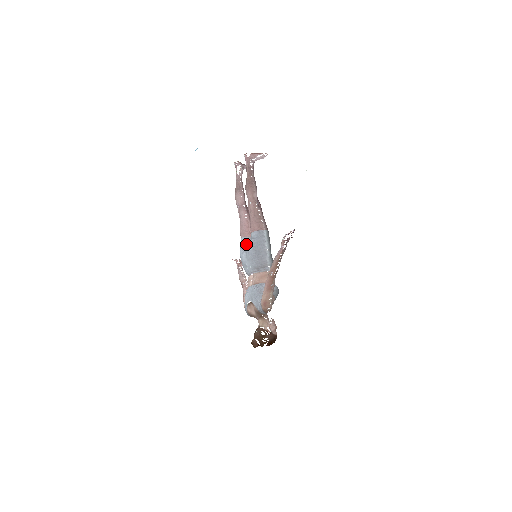
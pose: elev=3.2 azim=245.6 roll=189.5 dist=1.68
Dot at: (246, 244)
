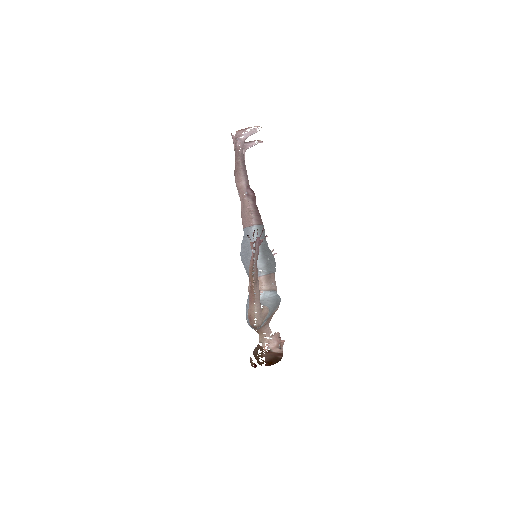
Dot at: occluded
